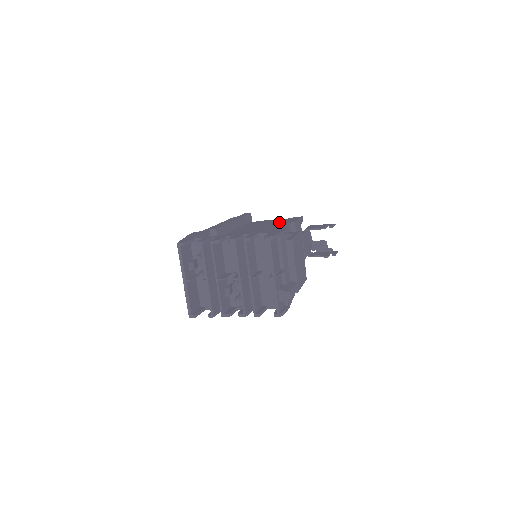
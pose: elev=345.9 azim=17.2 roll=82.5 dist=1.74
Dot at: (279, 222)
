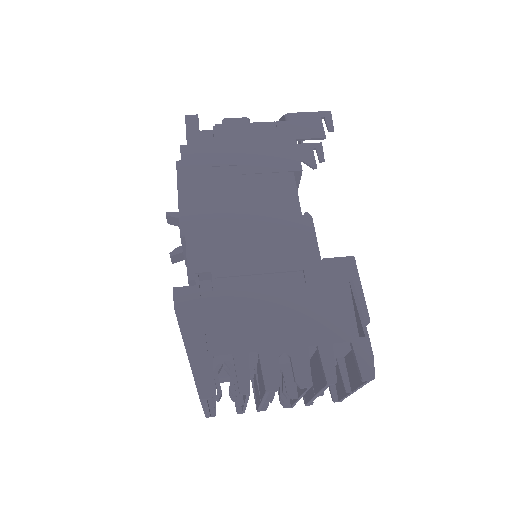
Dot at: (271, 163)
